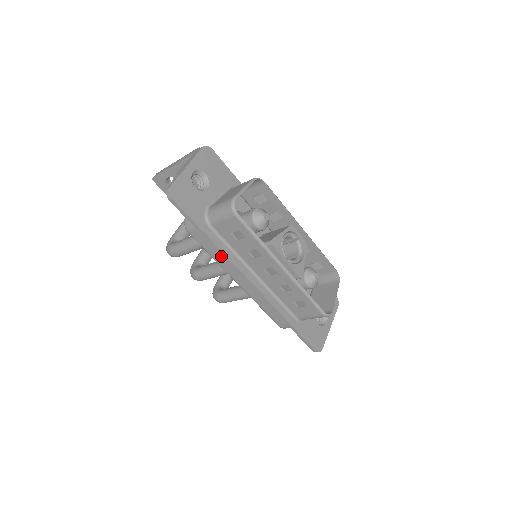
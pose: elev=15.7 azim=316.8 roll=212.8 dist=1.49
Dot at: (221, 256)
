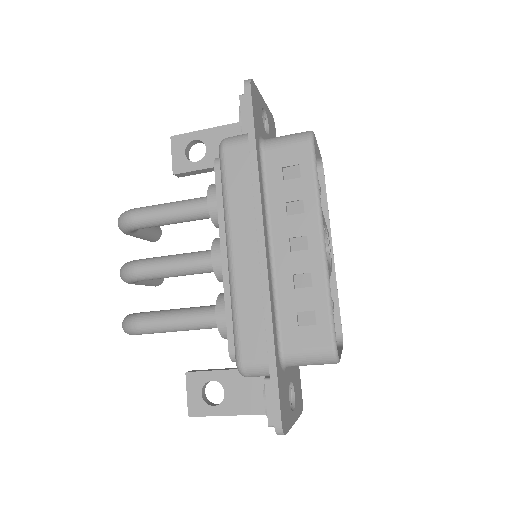
Dot at: (243, 196)
